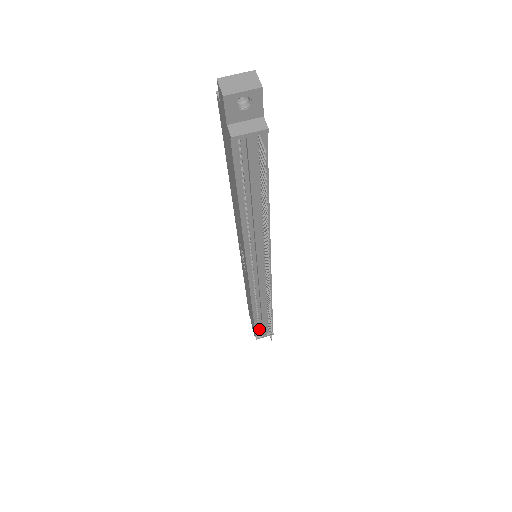
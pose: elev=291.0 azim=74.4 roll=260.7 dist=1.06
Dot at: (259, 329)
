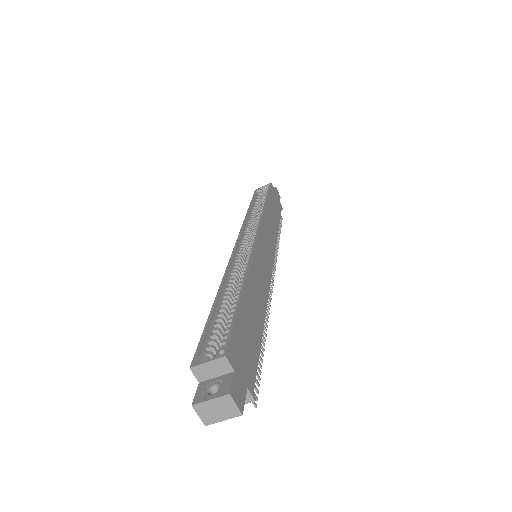
Dot at: occluded
